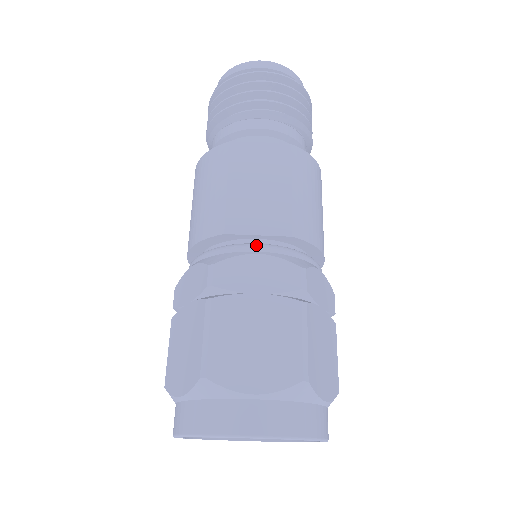
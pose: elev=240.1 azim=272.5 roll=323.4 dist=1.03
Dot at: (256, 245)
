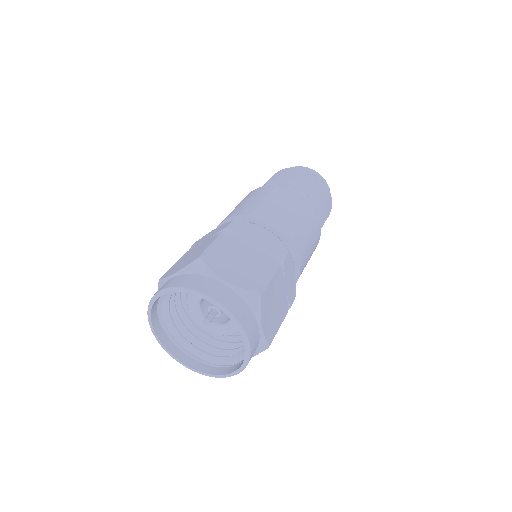
Dot at: occluded
